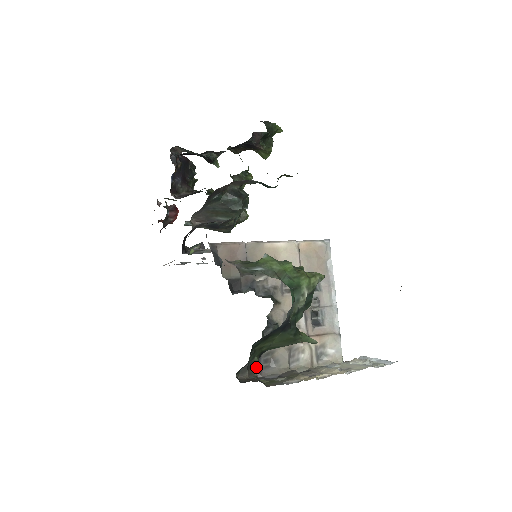
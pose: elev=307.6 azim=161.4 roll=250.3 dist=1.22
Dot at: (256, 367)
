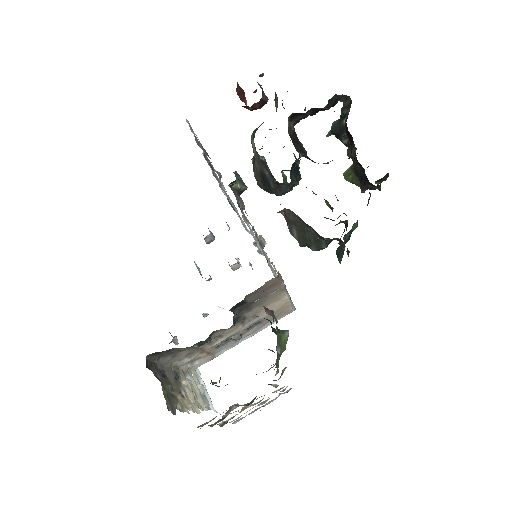
Dot at: (163, 354)
